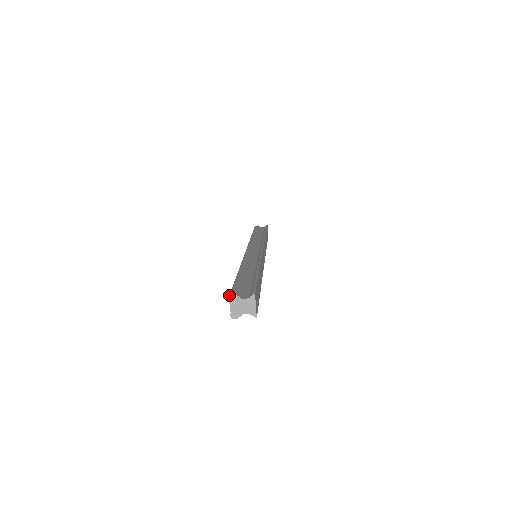
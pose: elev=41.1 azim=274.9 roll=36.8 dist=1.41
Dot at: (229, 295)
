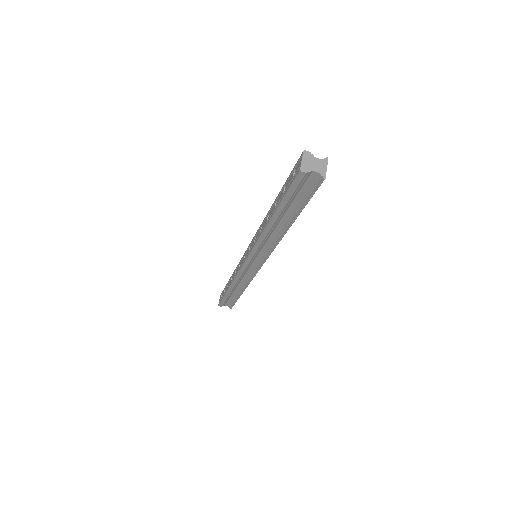
Dot at: (302, 152)
